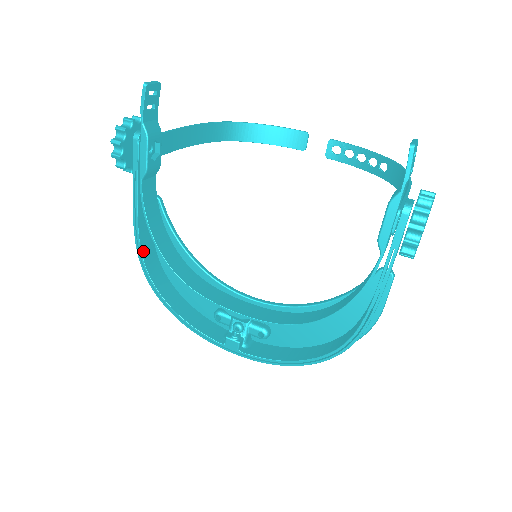
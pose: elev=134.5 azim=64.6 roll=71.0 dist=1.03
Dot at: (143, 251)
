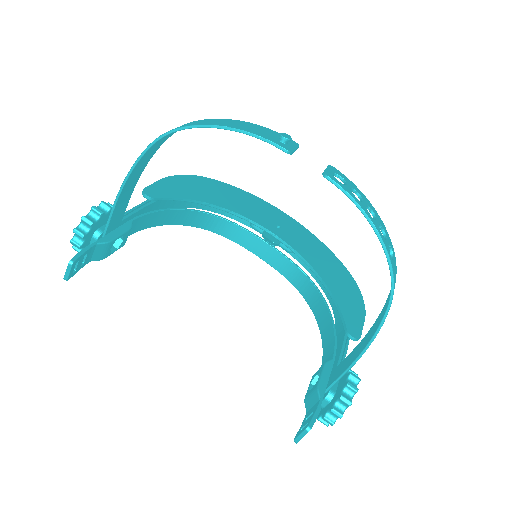
Dot at: occluded
